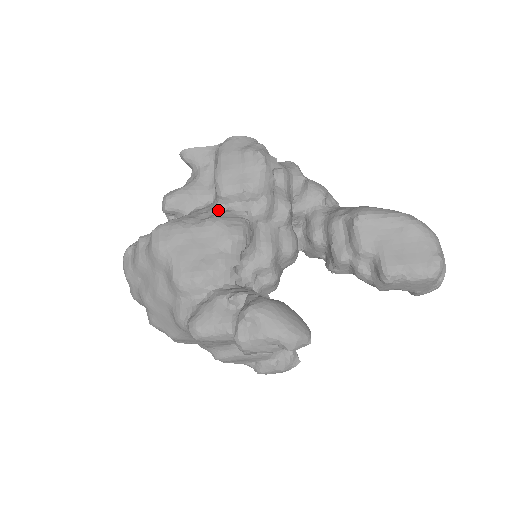
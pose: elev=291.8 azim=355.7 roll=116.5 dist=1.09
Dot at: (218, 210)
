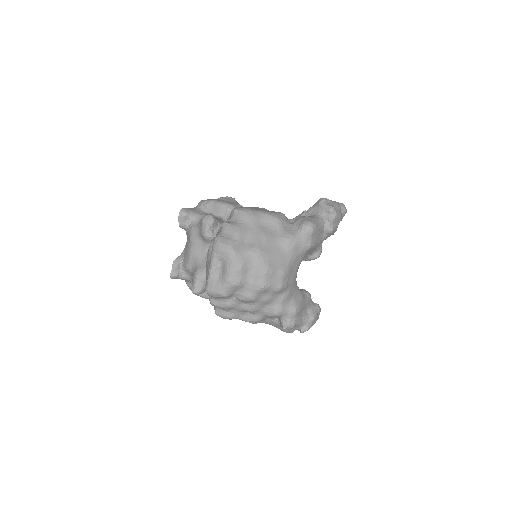
Dot at: occluded
